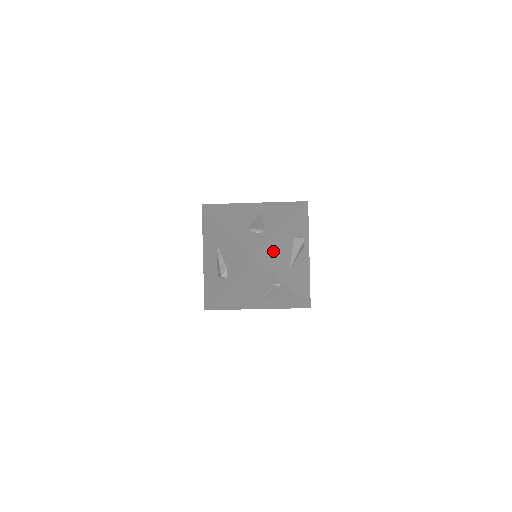
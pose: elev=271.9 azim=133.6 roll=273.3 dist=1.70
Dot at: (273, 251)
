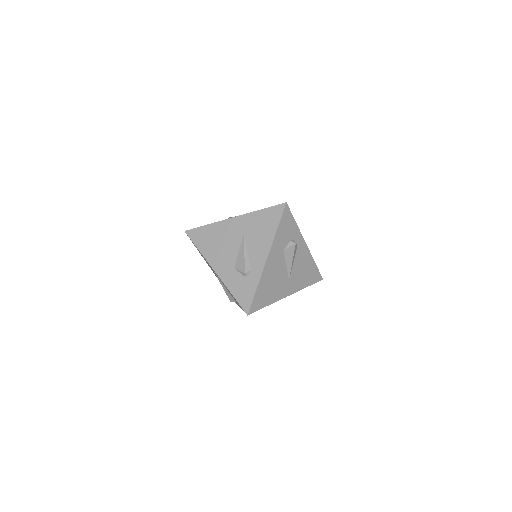
Dot at: (266, 287)
